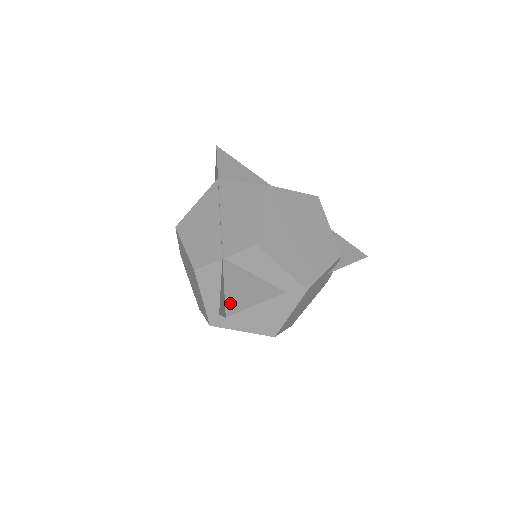
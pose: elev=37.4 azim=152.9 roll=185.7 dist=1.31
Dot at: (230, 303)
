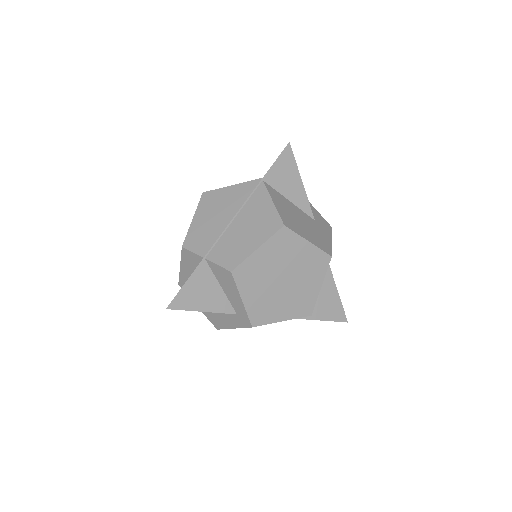
Dot at: (179, 299)
